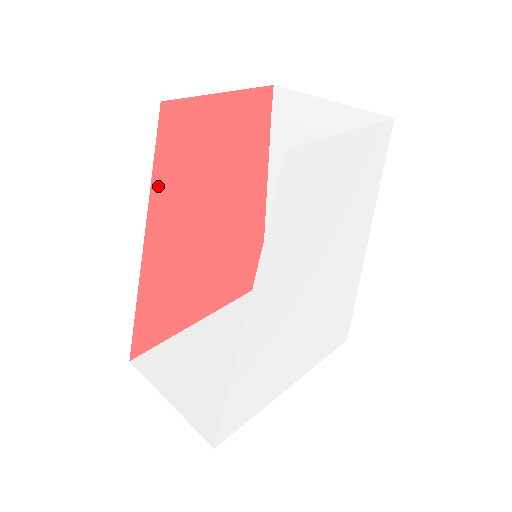
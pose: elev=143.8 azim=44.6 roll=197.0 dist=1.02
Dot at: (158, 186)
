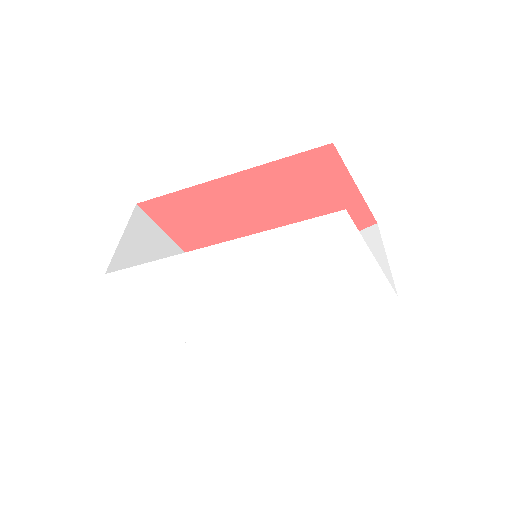
Dot at: (276, 167)
